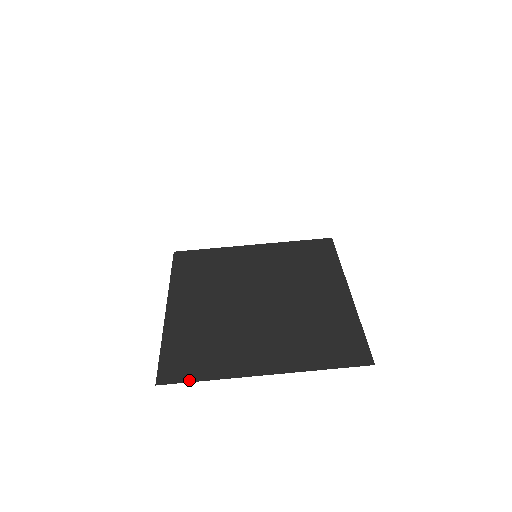
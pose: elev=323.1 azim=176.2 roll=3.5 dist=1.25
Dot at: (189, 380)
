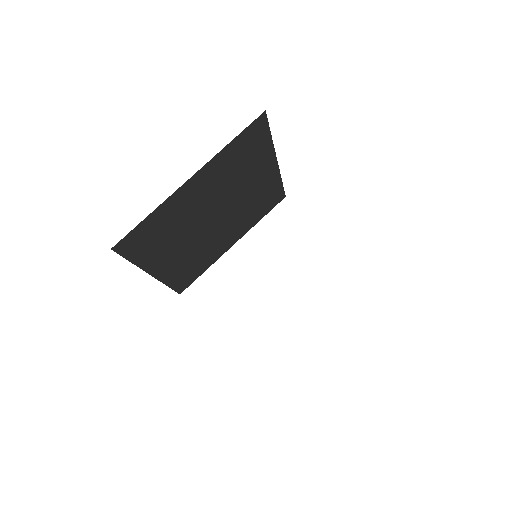
Dot at: occluded
